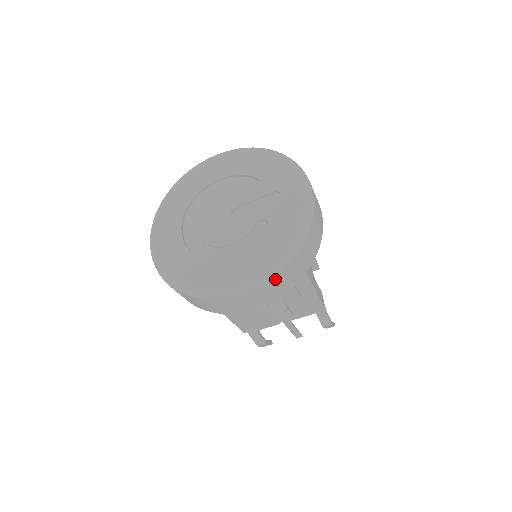
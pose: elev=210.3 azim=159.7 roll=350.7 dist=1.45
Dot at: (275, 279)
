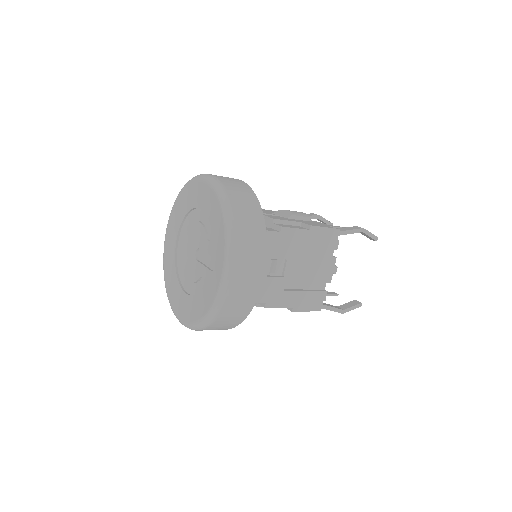
Dot at: (201, 330)
